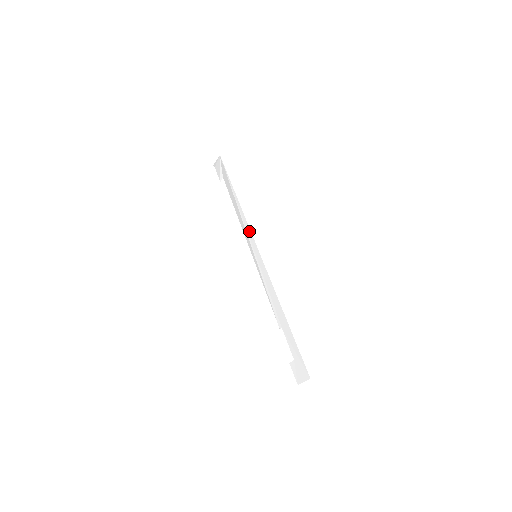
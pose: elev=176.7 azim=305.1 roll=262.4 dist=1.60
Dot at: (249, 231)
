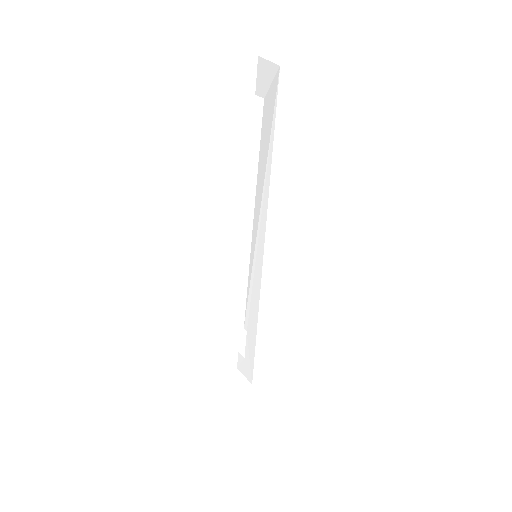
Dot at: (263, 228)
